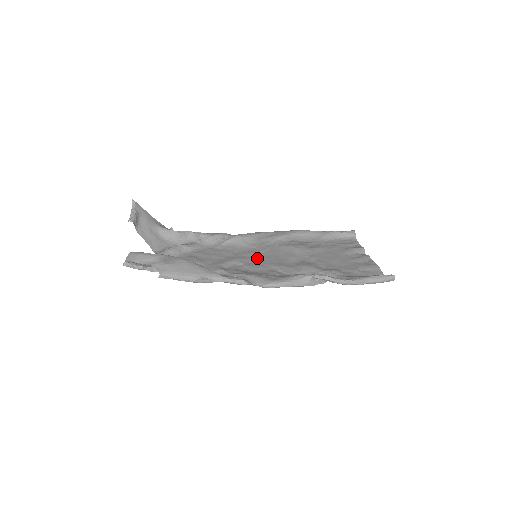
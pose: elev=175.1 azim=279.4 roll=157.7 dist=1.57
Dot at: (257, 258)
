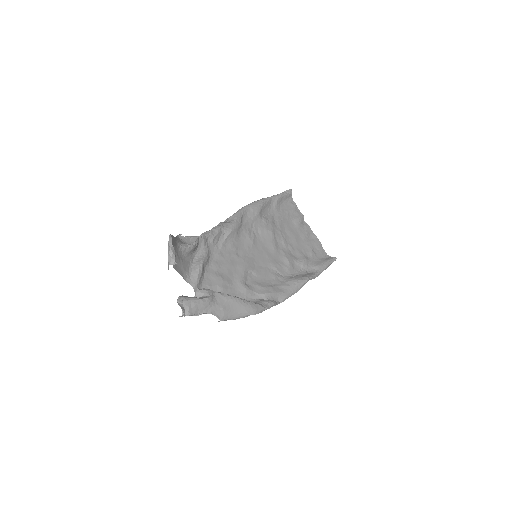
Dot at: (256, 257)
